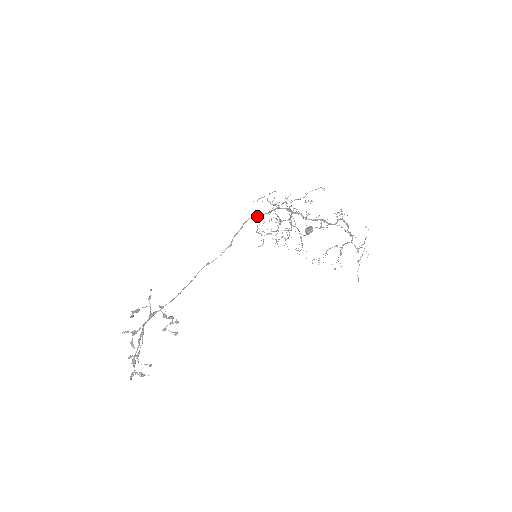
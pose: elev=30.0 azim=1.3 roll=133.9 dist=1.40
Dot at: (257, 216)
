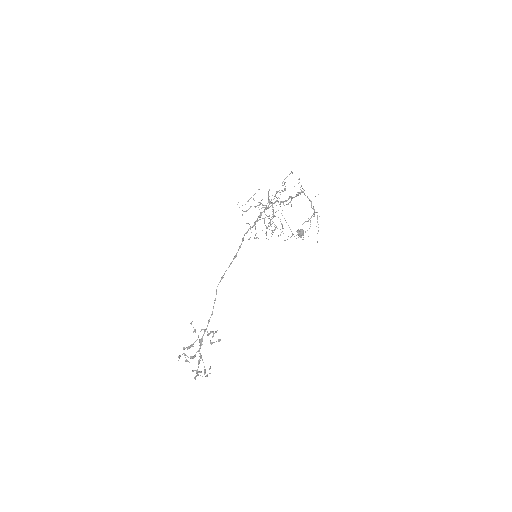
Dot at: (254, 225)
